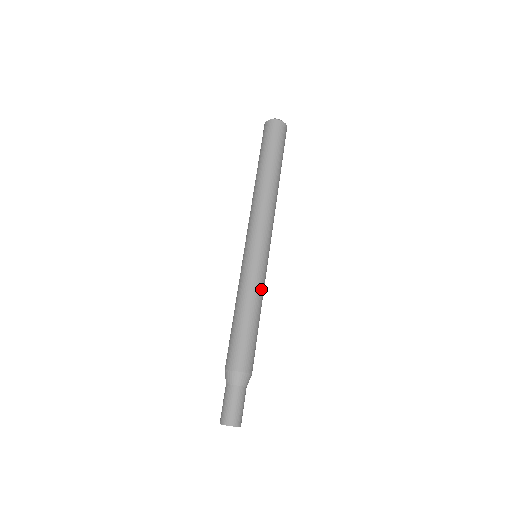
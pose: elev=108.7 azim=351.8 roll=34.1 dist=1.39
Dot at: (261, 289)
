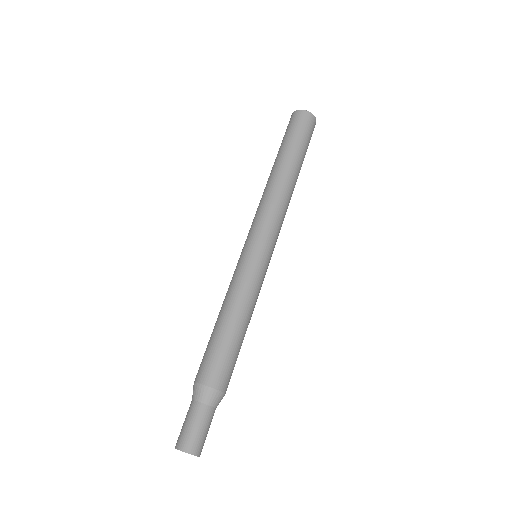
Dot at: (257, 297)
